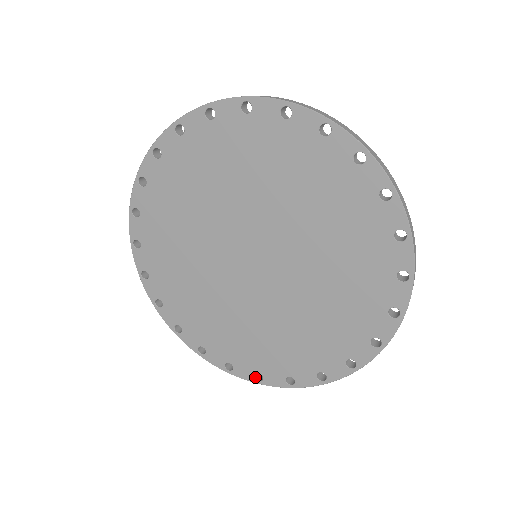
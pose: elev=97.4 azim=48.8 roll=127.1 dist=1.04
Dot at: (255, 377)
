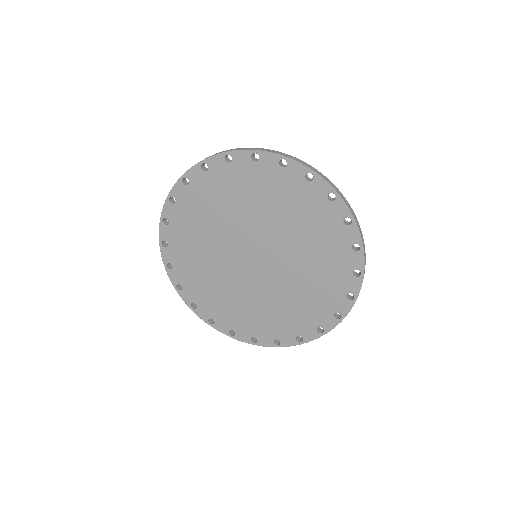
Dot at: (177, 285)
